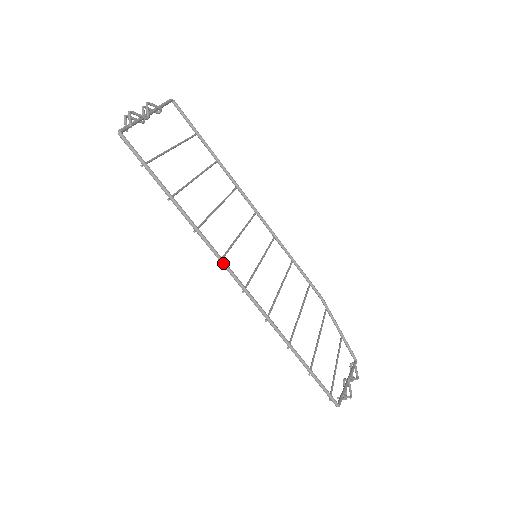
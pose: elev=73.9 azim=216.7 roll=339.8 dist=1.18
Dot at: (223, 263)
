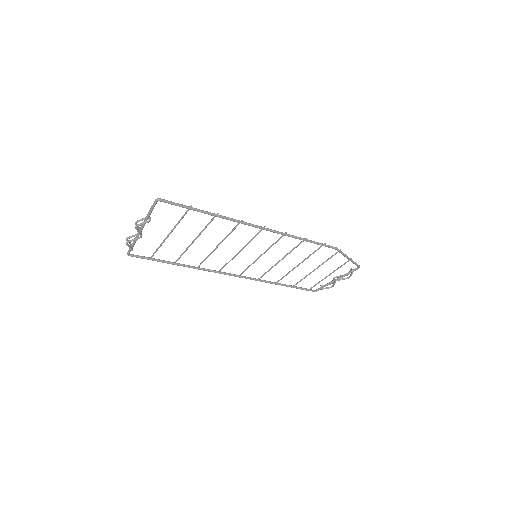
Dot at: occluded
